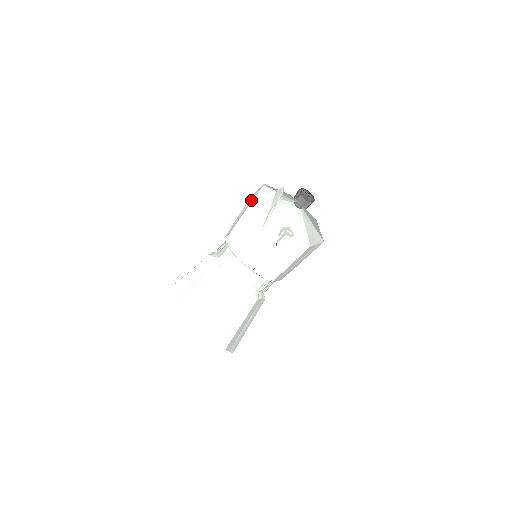
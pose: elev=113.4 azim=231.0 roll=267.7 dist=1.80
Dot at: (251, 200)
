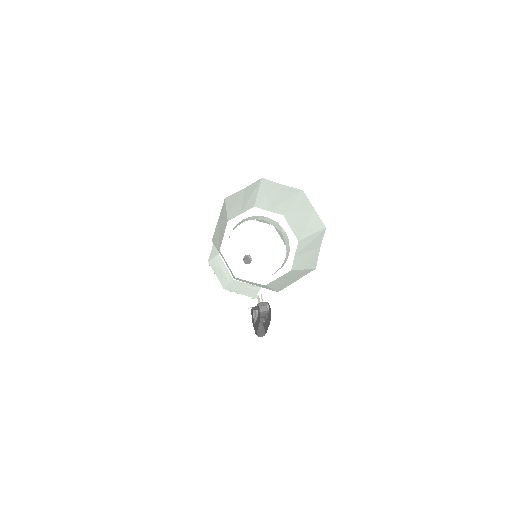
Dot at: occluded
